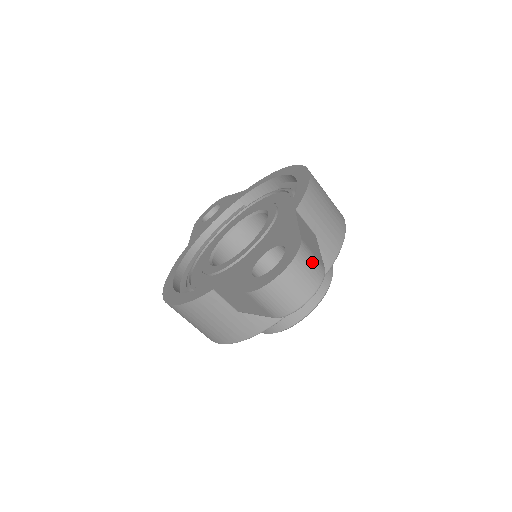
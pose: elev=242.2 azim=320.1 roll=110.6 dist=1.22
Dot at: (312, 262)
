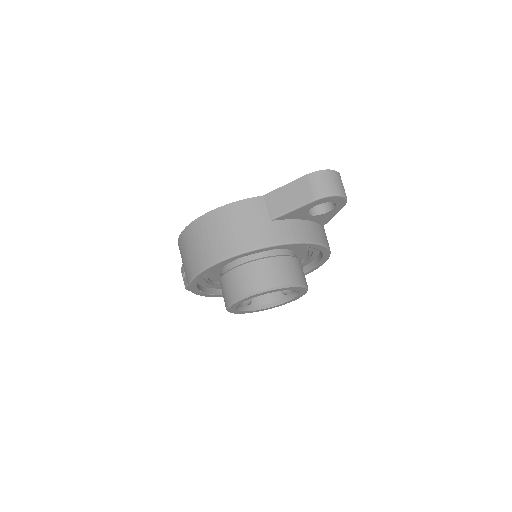
Dot at: occluded
